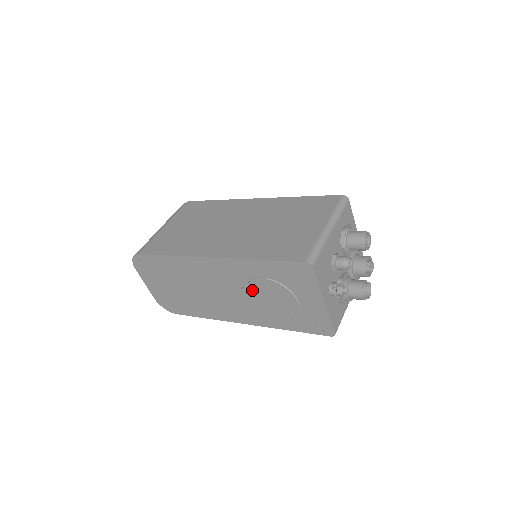
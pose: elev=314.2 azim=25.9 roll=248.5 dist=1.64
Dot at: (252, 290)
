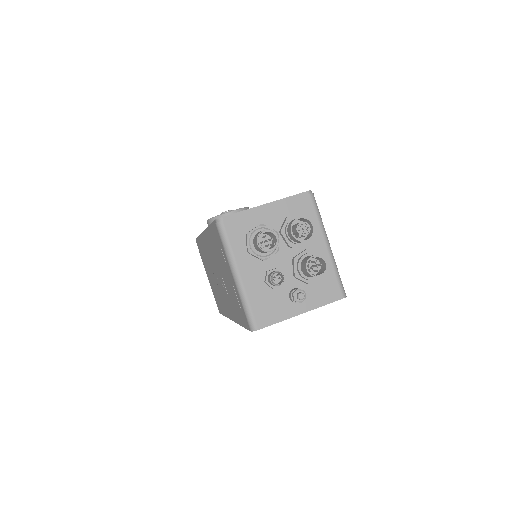
Dot at: occluded
